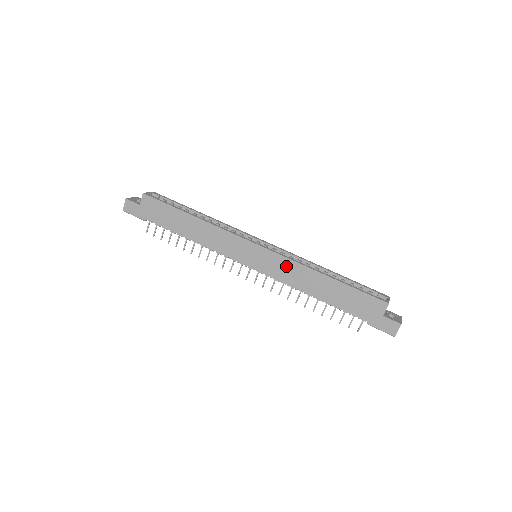
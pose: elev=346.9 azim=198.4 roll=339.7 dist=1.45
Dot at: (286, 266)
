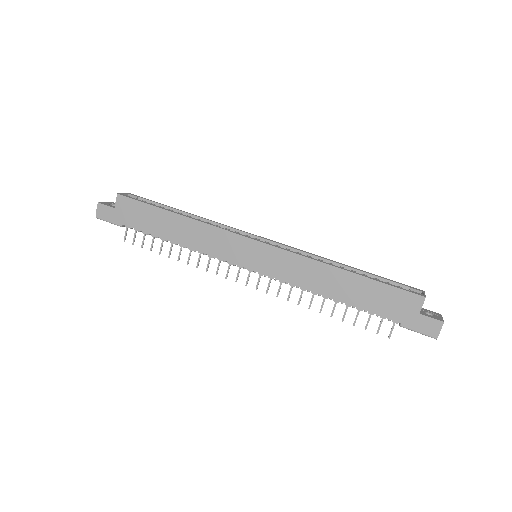
Dot at: (293, 263)
